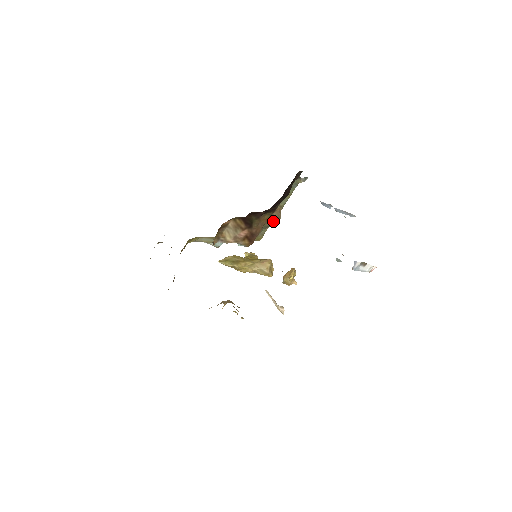
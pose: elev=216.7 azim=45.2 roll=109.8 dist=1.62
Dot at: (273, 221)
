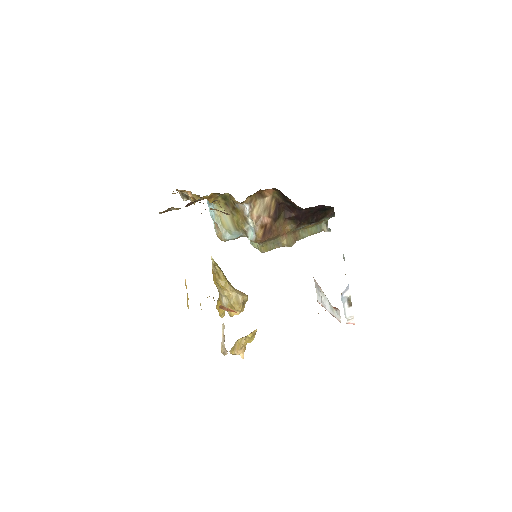
Dot at: (287, 240)
